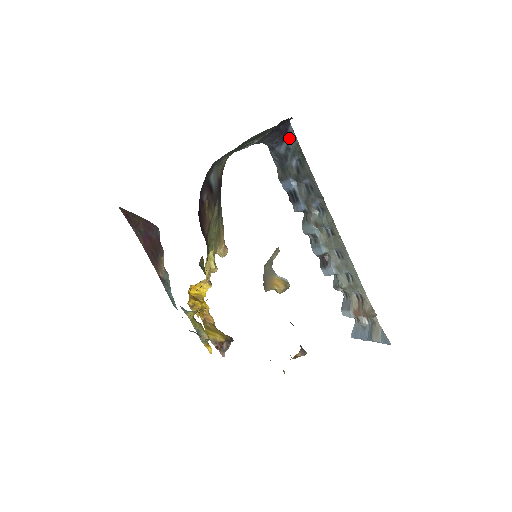
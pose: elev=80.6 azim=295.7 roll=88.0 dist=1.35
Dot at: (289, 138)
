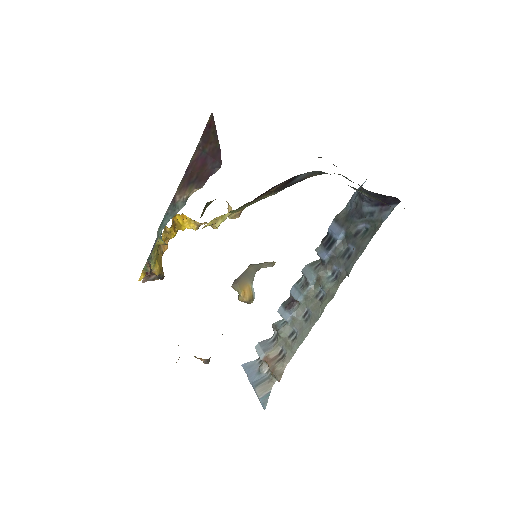
Dot at: (383, 210)
